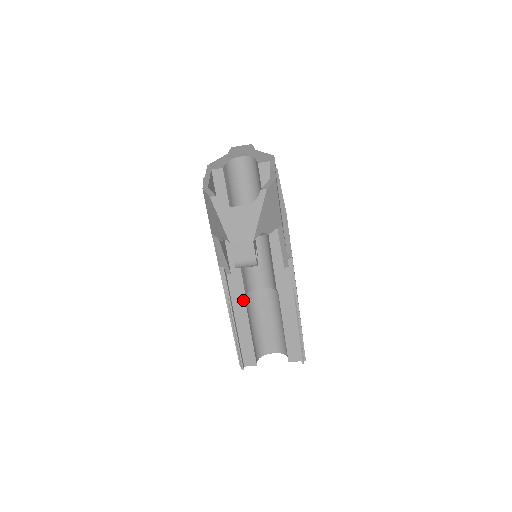
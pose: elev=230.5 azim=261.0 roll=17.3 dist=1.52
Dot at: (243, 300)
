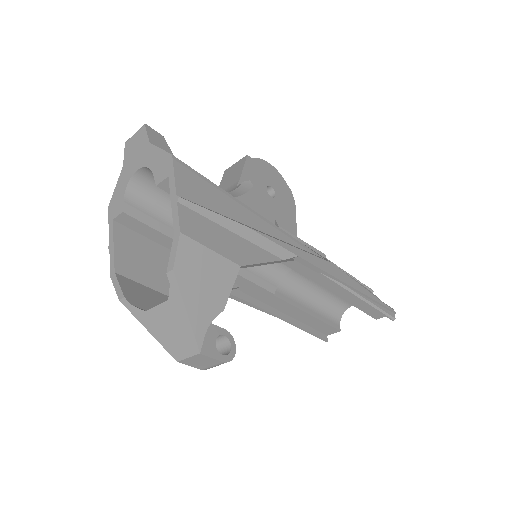
Dot at: (276, 298)
